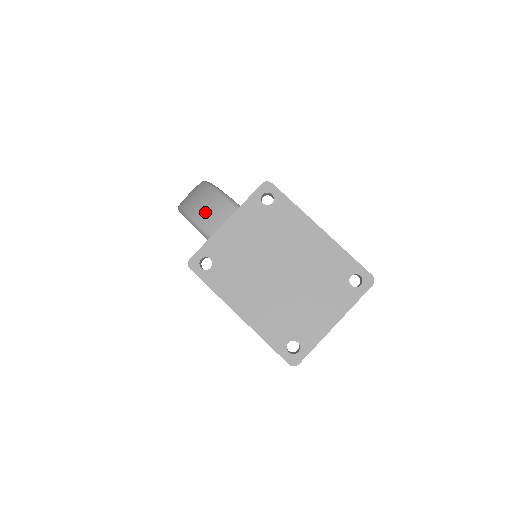
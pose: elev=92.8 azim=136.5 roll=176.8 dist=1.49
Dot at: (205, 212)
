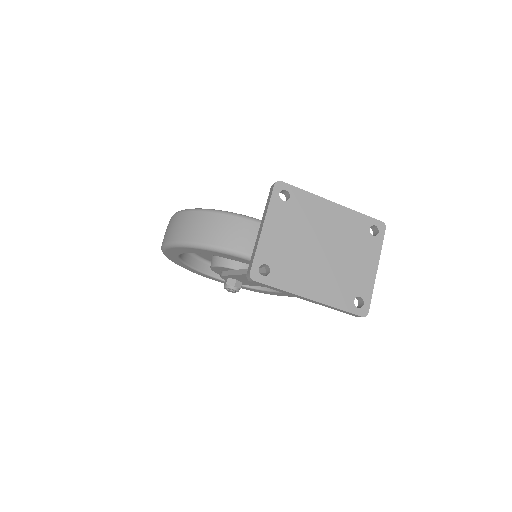
Dot at: (216, 233)
